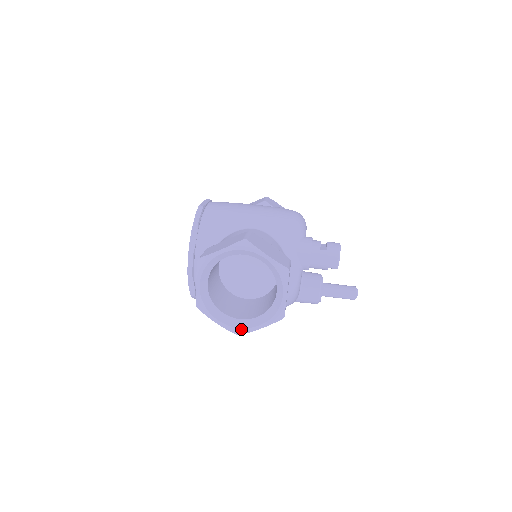
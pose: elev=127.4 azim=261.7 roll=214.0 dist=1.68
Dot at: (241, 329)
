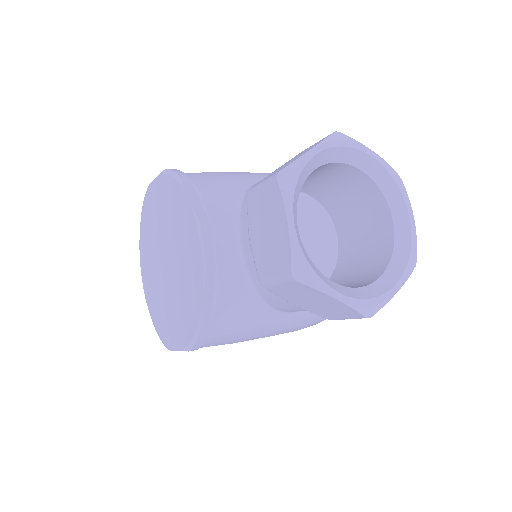
Dot at: (375, 299)
